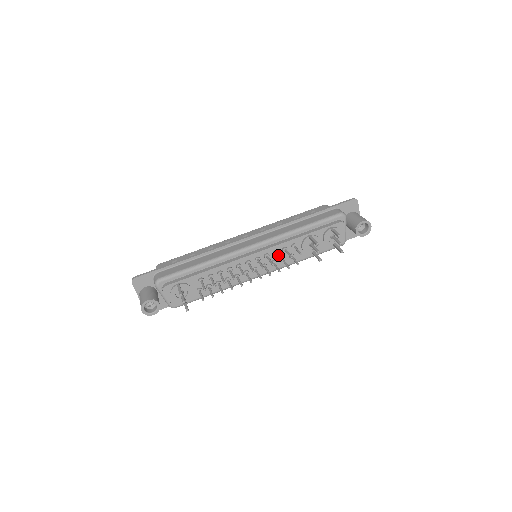
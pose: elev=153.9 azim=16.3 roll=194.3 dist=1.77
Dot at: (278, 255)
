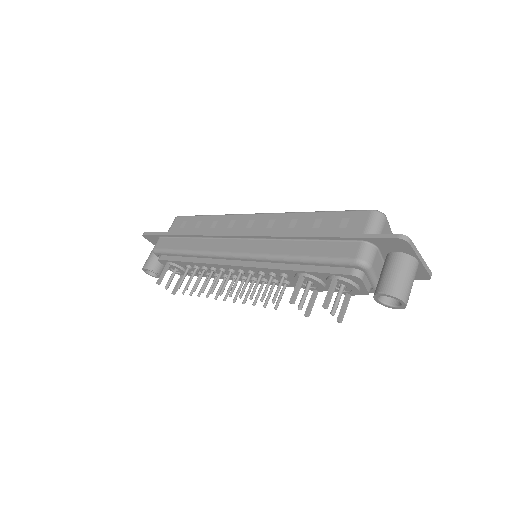
Dot at: occluded
